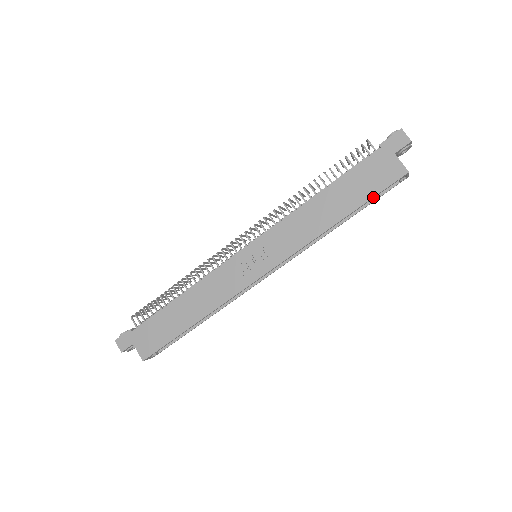
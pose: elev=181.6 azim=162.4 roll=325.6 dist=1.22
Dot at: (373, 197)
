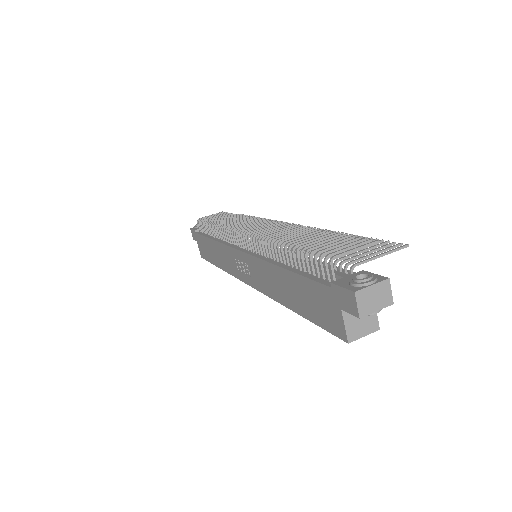
Dot at: (316, 324)
